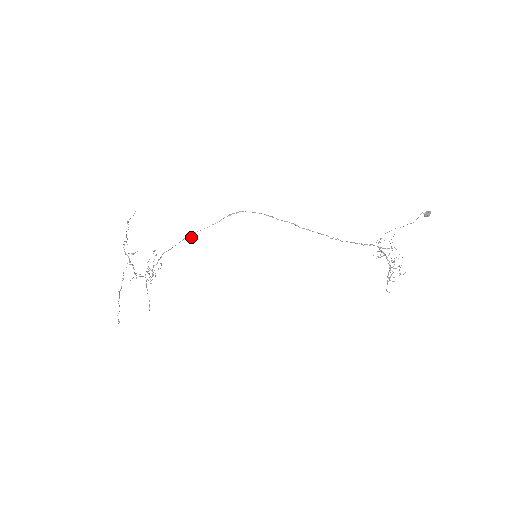
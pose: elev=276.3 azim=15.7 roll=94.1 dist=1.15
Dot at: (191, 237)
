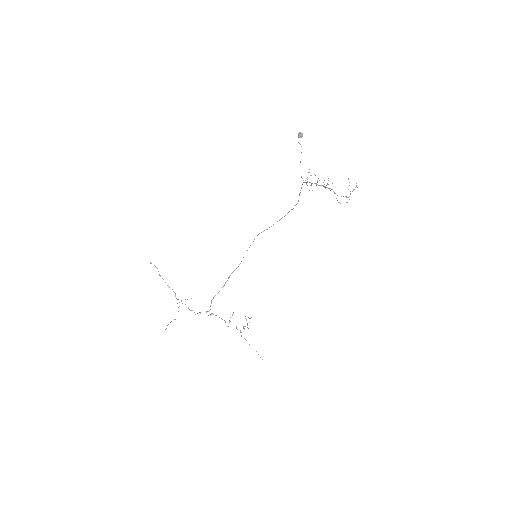
Dot at: occluded
